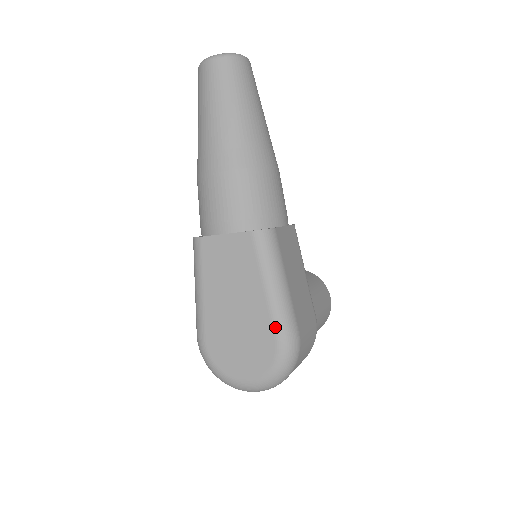
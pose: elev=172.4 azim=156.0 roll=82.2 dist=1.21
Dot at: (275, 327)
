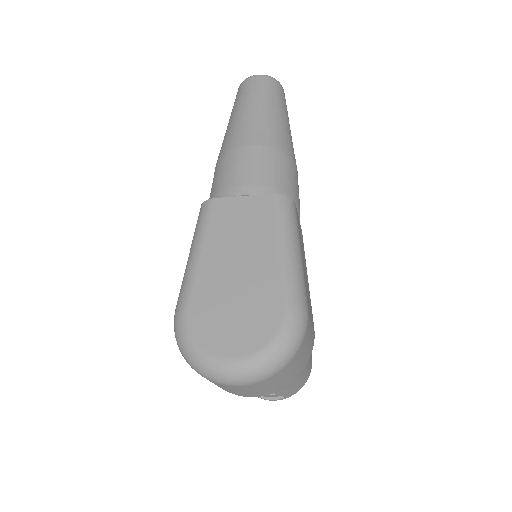
Dot at: (285, 291)
